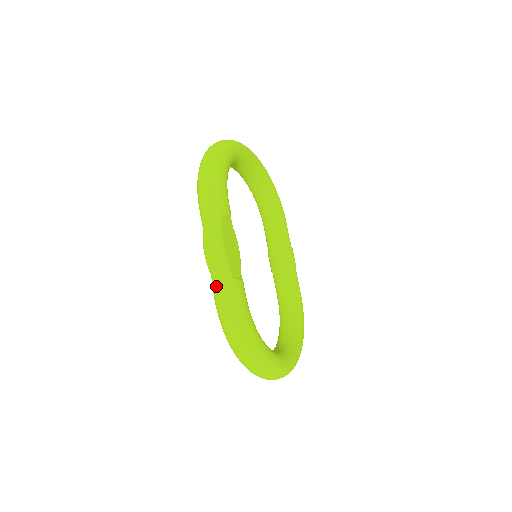
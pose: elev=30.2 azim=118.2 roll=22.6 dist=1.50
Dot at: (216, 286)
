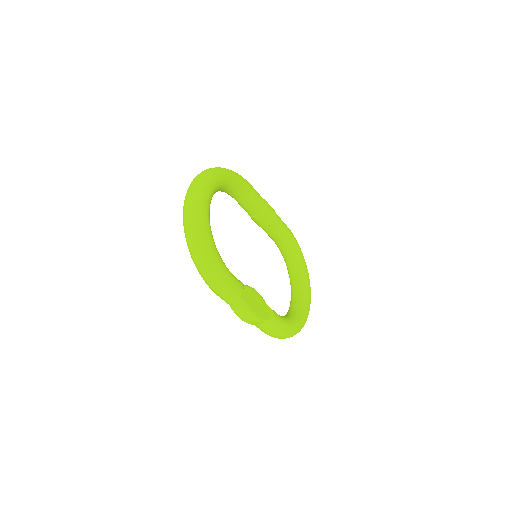
Dot at: (260, 329)
